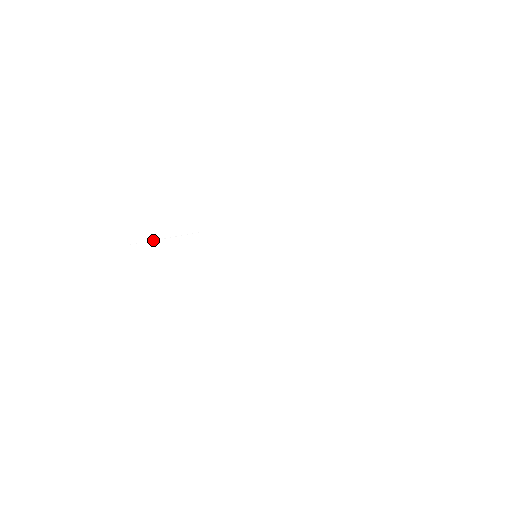
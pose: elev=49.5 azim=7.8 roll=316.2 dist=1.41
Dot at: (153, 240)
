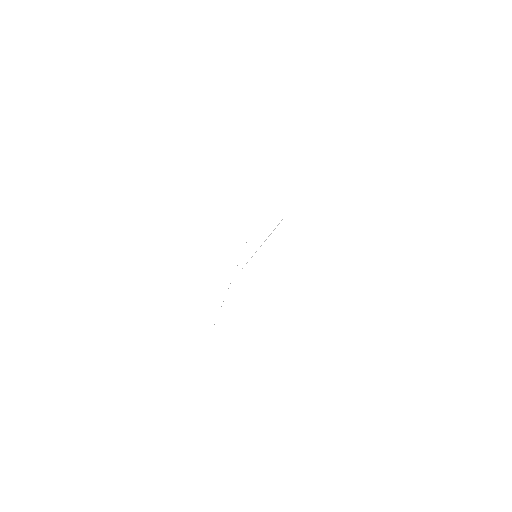
Dot at: (191, 358)
